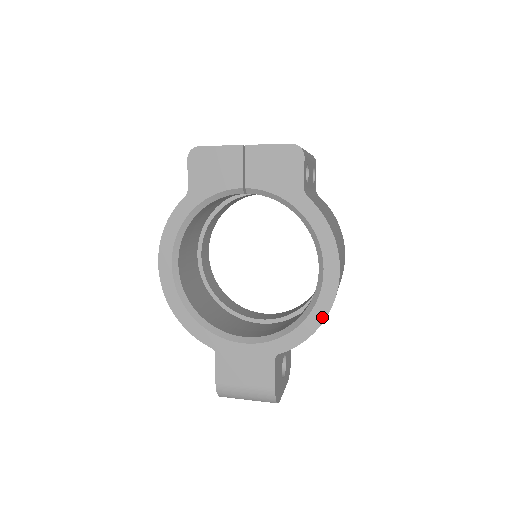
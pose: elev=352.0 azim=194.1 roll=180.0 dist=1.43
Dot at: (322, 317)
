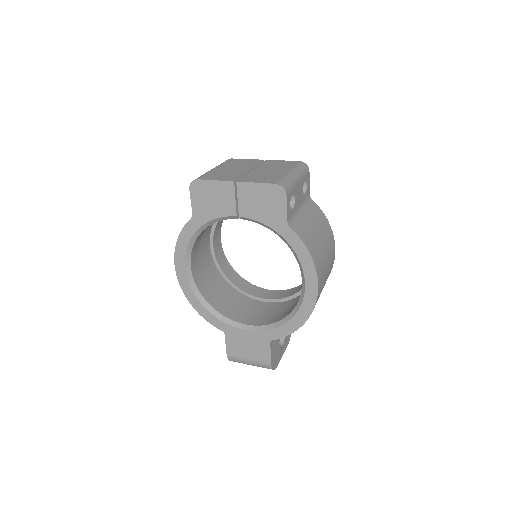
Dot at: (305, 318)
